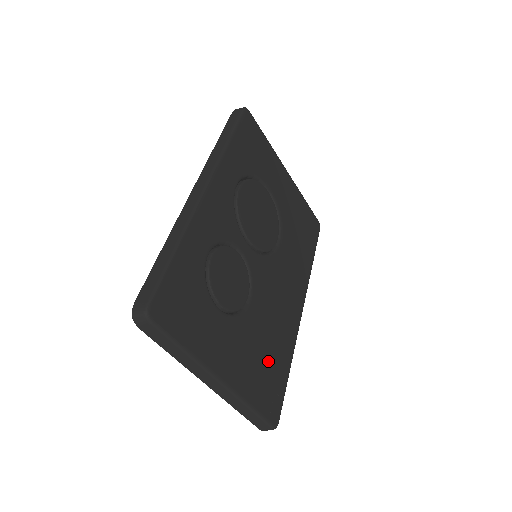
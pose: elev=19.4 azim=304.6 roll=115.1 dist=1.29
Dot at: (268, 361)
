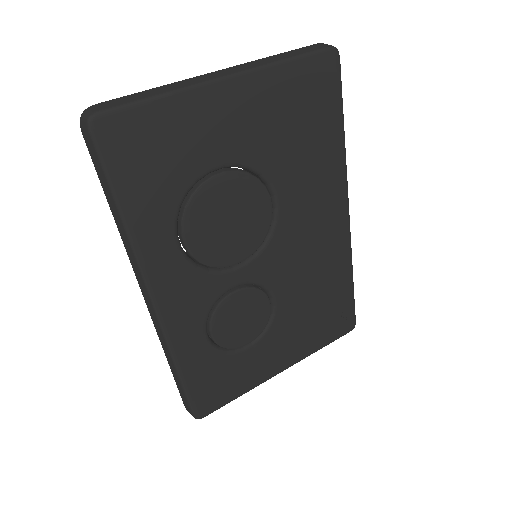
Dot at: (322, 308)
